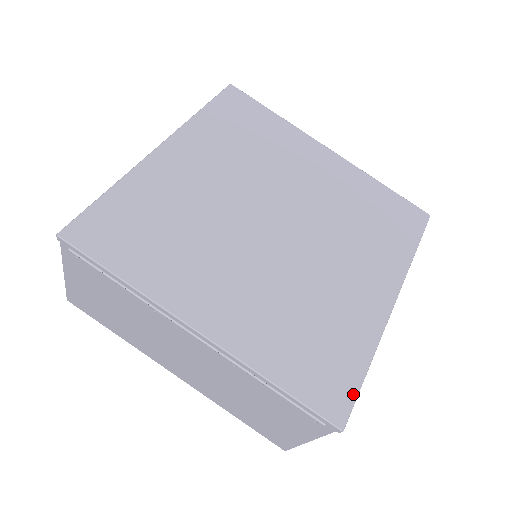
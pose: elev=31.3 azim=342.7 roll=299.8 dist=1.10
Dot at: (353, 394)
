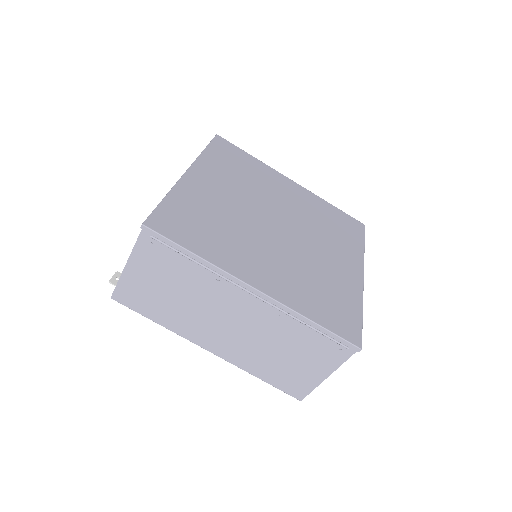
Dot at: (360, 328)
